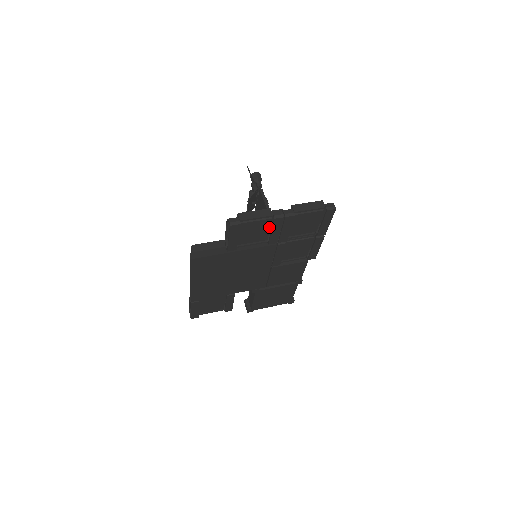
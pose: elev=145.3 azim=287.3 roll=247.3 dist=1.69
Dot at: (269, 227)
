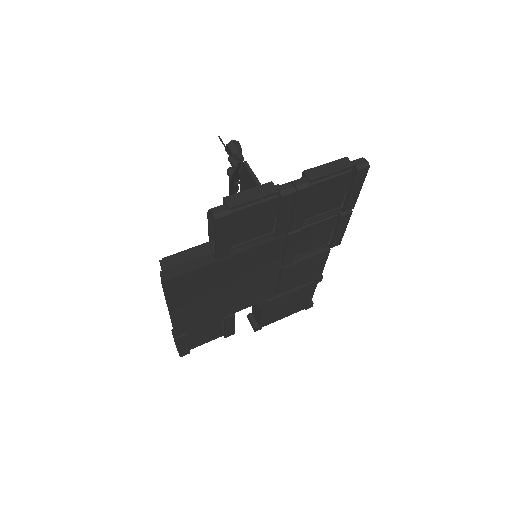
Dot at: (274, 211)
